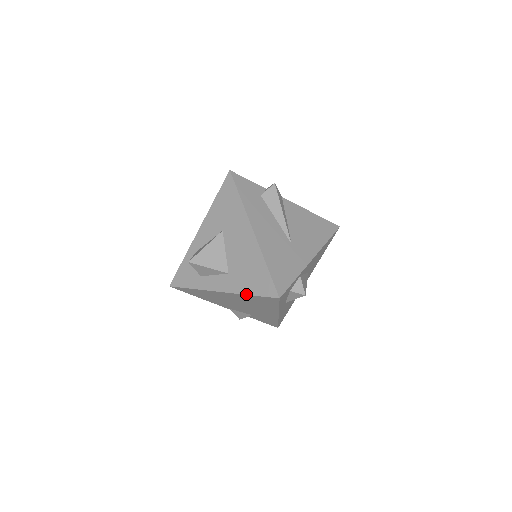
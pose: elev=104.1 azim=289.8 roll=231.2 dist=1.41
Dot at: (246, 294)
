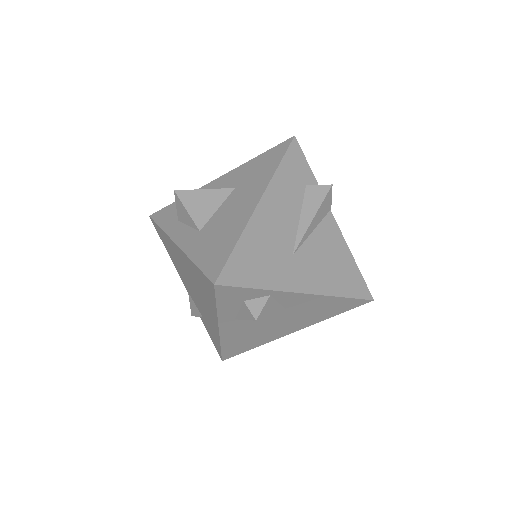
Dot at: (193, 260)
